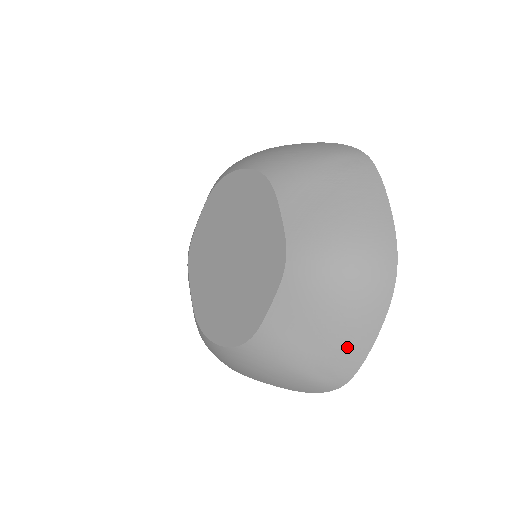
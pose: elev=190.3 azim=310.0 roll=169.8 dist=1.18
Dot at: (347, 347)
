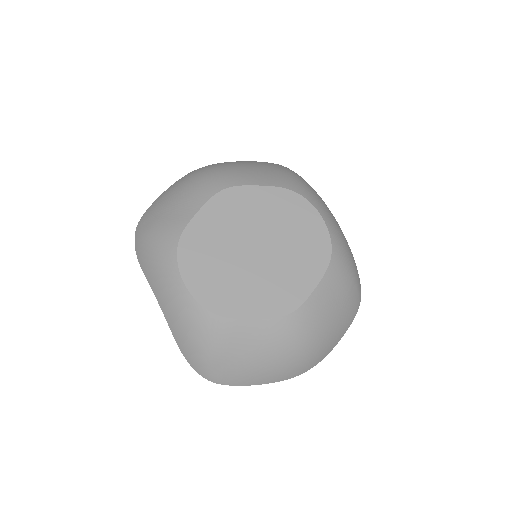
Dot at: (246, 375)
